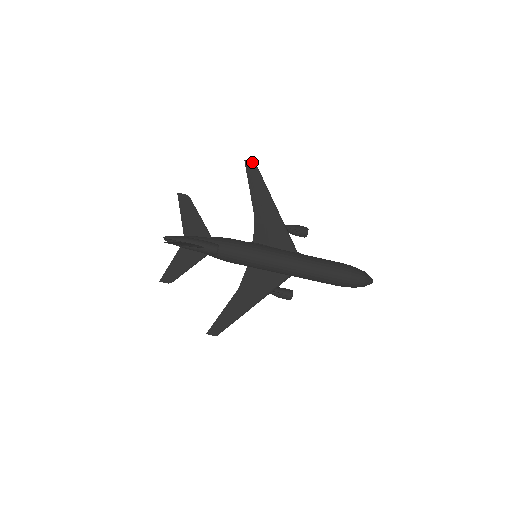
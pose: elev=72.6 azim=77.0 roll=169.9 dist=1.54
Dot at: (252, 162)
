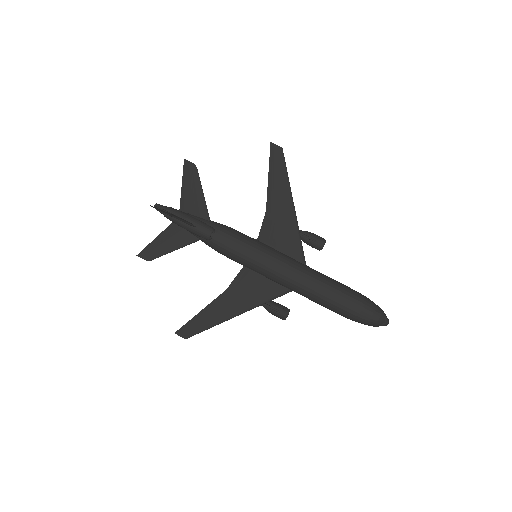
Dot at: (279, 146)
